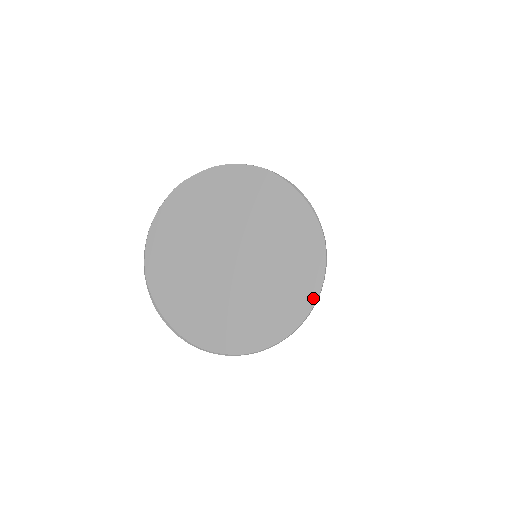
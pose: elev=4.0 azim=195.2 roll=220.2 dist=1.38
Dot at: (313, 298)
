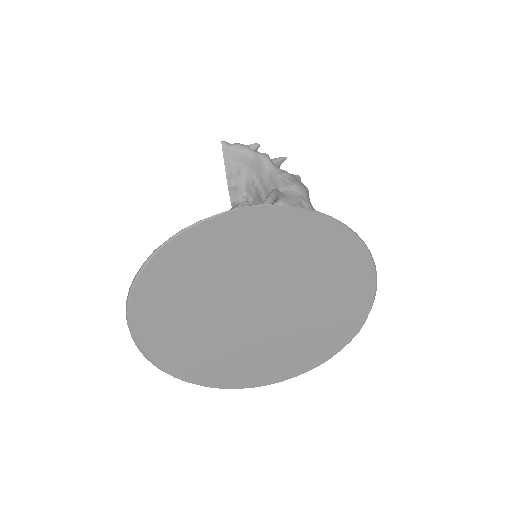
Dot at: (309, 368)
